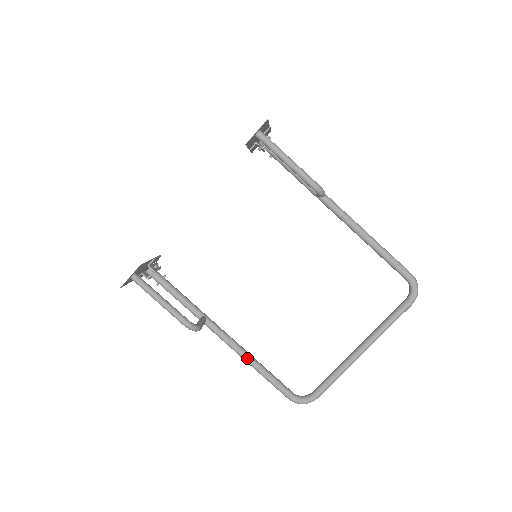
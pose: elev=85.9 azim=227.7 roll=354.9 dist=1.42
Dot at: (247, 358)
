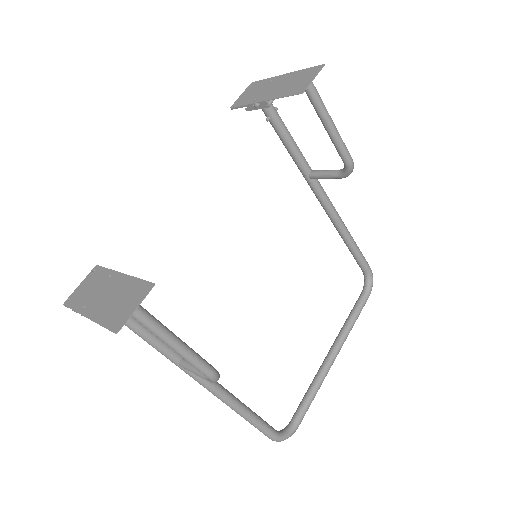
Dot at: (235, 403)
